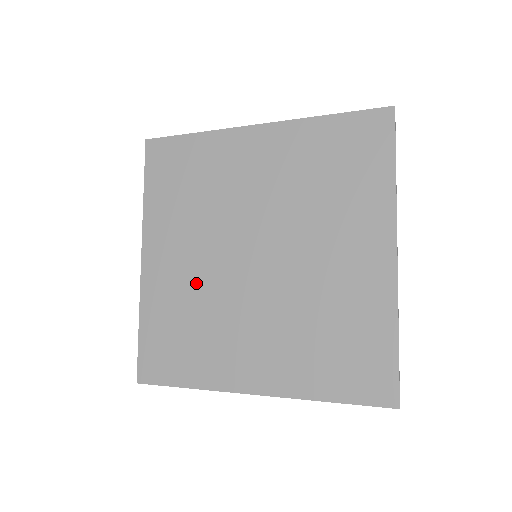
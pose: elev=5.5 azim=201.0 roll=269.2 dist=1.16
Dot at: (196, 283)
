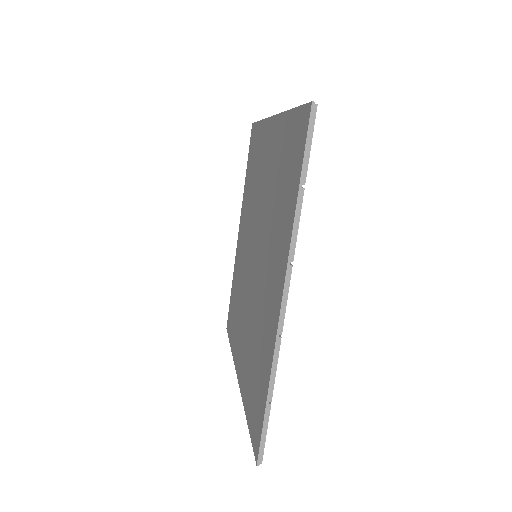
Dot at: (249, 328)
